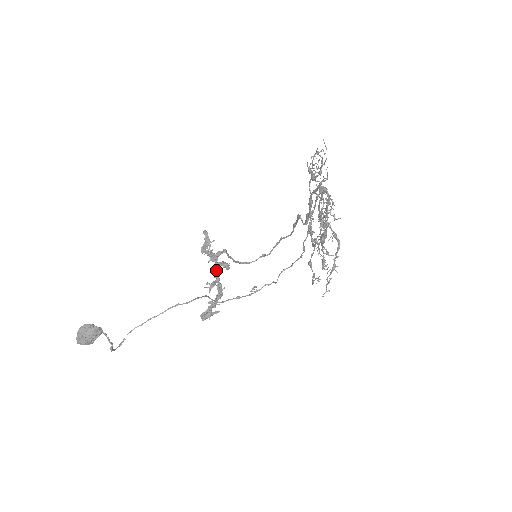
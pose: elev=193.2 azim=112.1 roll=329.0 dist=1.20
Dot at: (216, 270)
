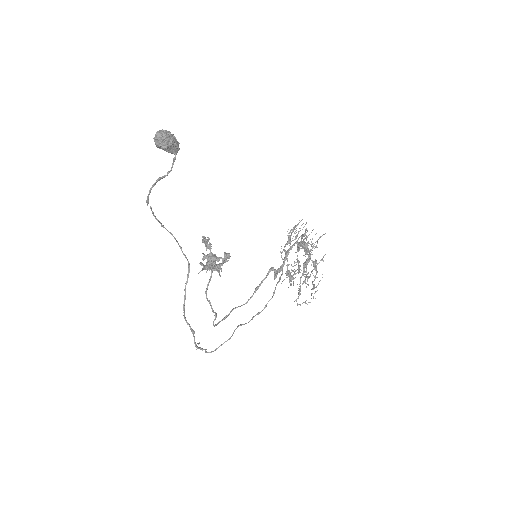
Dot at: occluded
